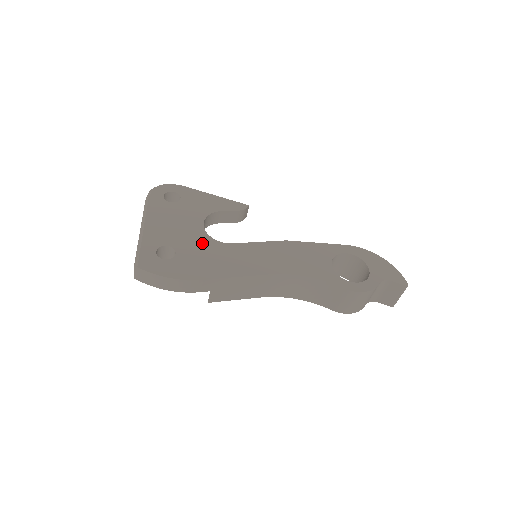
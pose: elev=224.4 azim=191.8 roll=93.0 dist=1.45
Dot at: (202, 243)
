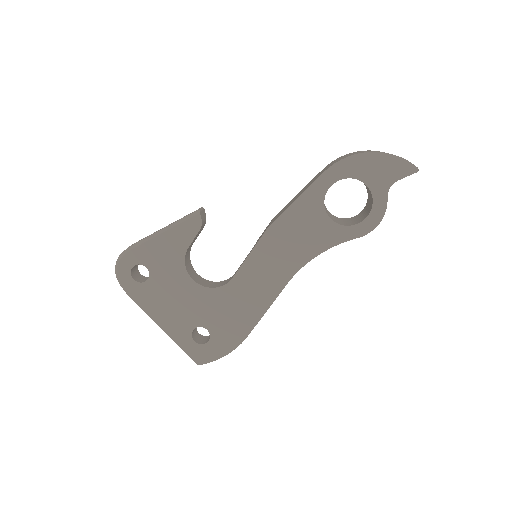
Dot at: (212, 302)
